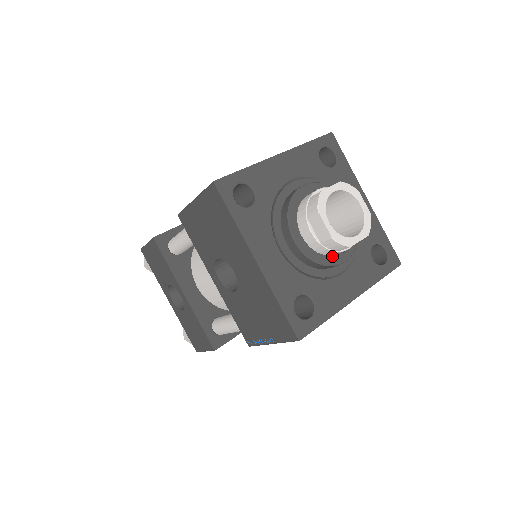
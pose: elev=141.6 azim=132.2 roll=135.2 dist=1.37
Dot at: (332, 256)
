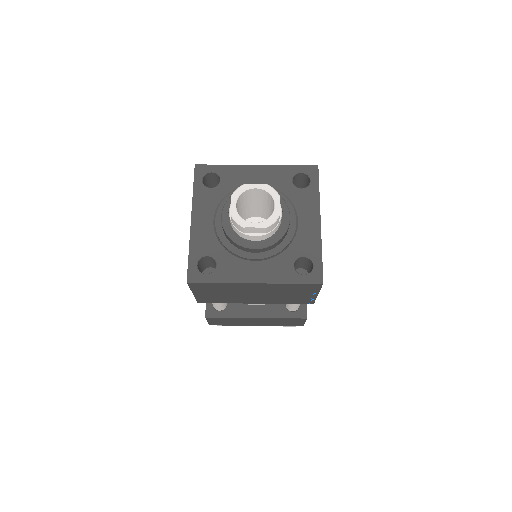
Dot at: (246, 240)
